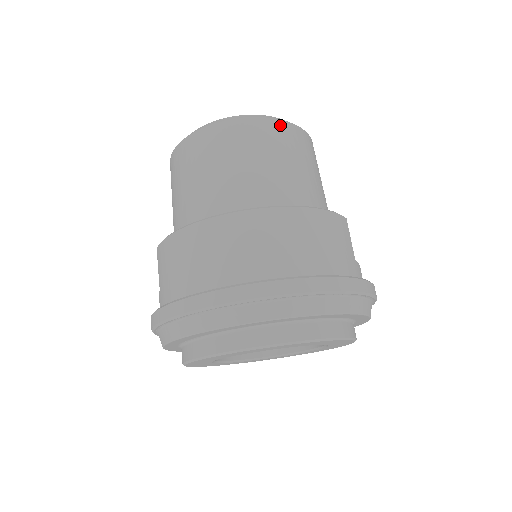
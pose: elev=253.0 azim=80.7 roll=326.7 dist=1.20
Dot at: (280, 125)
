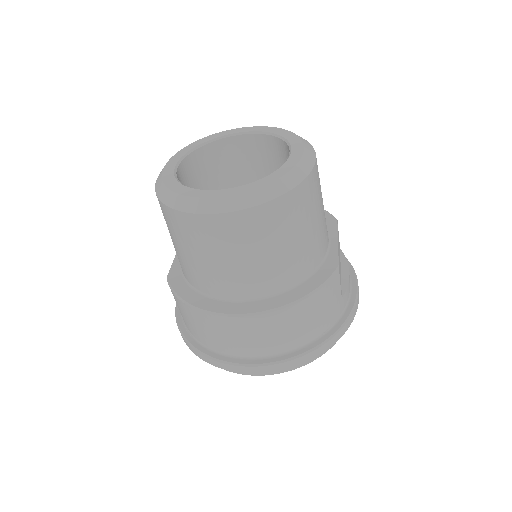
Dot at: (274, 206)
